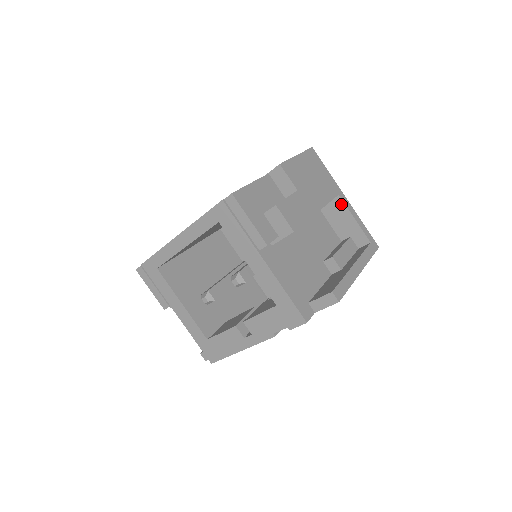
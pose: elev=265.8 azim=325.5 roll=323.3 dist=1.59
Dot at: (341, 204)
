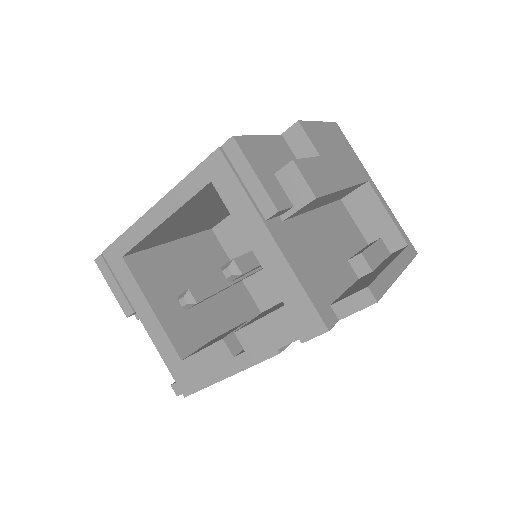
Dot at: (371, 193)
